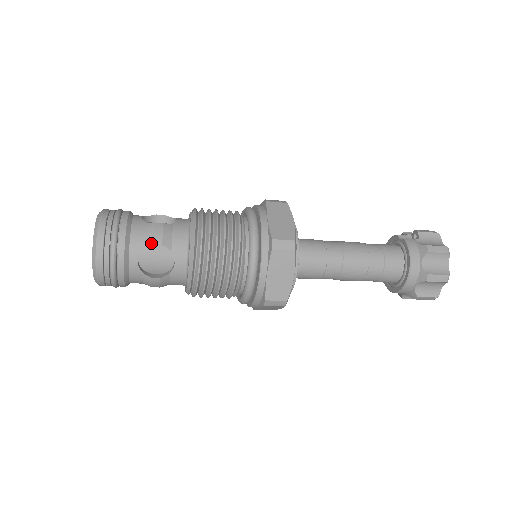
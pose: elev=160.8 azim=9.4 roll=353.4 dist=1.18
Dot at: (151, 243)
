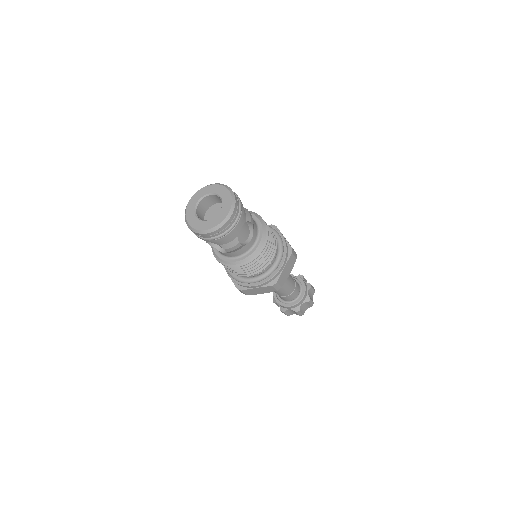
Dot at: (250, 220)
